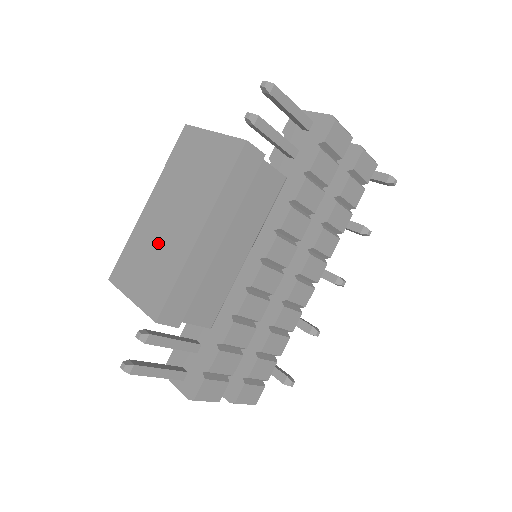
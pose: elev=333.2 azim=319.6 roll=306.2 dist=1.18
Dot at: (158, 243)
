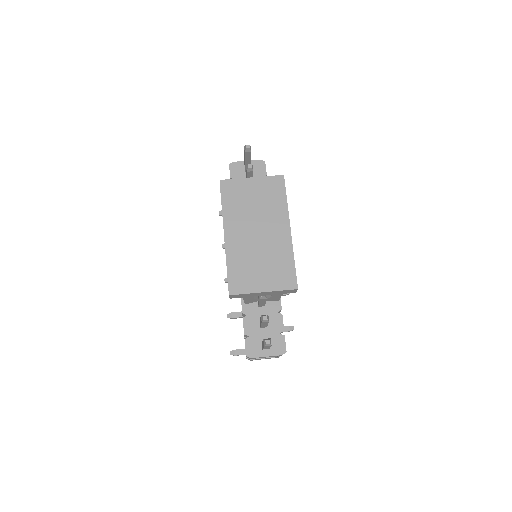
Dot at: (260, 251)
